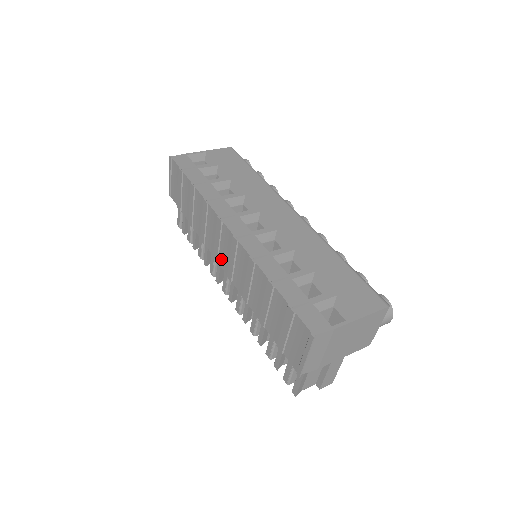
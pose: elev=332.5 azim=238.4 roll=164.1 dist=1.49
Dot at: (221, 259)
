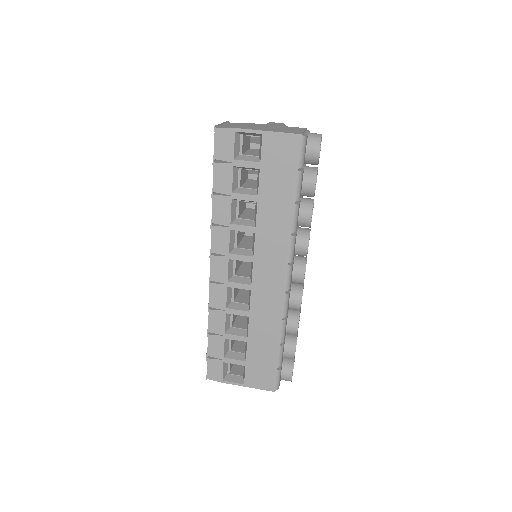
Dot at: occluded
